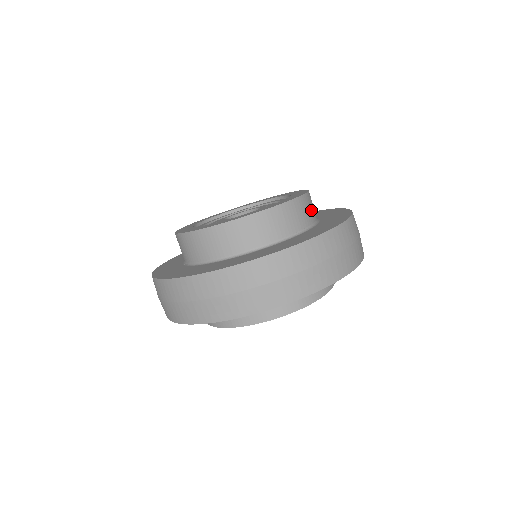
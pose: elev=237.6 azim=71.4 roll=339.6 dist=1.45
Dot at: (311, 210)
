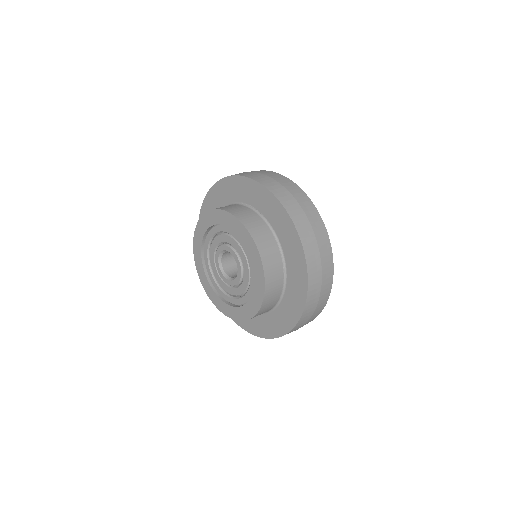
Dot at: (268, 244)
